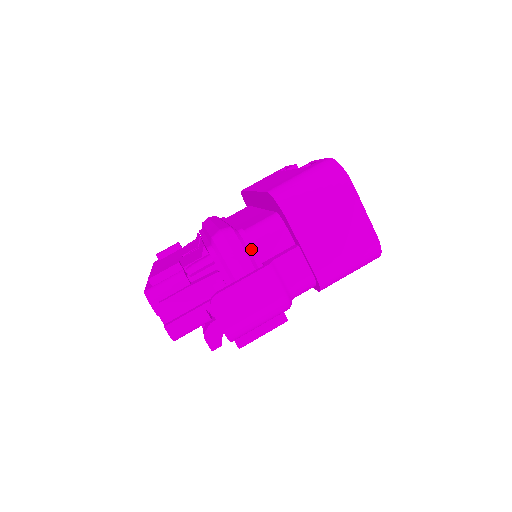
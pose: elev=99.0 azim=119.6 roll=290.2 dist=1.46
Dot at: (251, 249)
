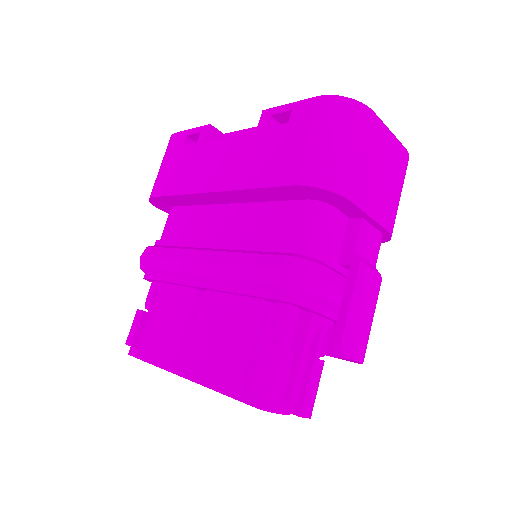
Dot at: (325, 261)
